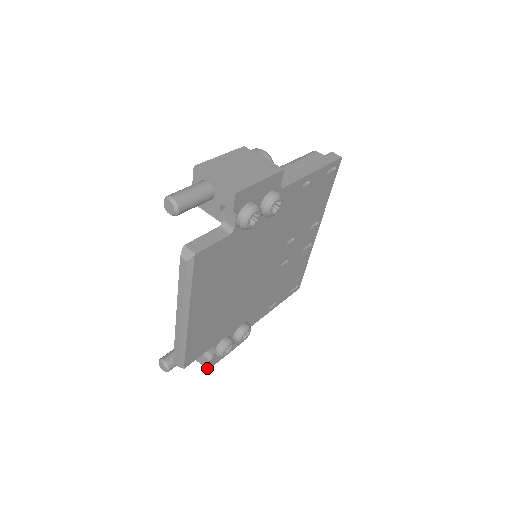
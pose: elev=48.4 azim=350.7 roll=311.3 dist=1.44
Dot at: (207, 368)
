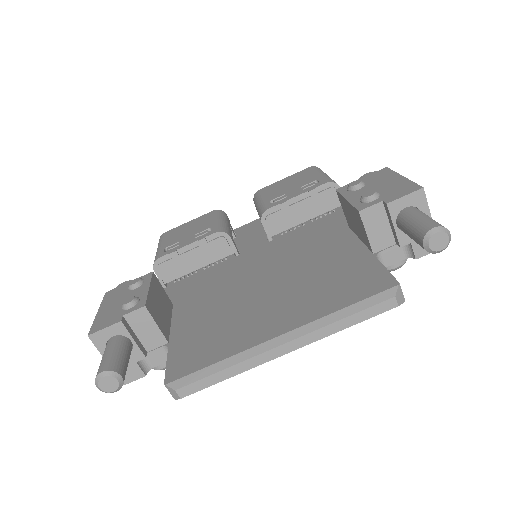
Dot at: (128, 382)
